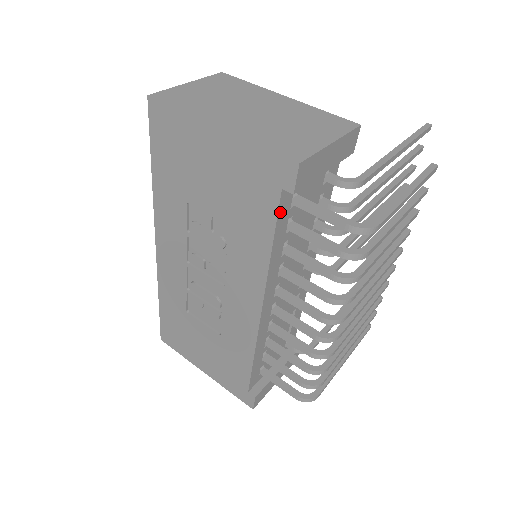
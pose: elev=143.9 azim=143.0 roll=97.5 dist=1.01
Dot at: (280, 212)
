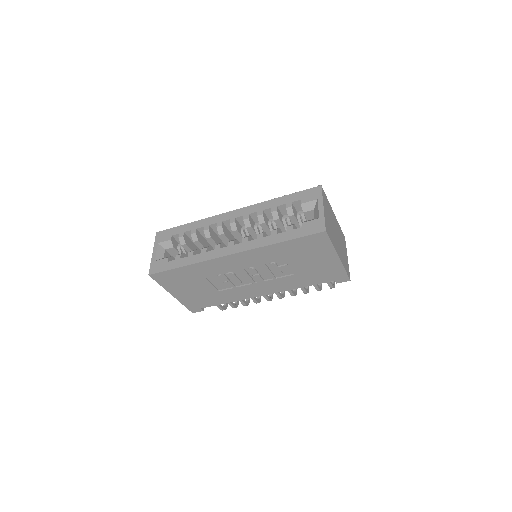
Dot at: (322, 282)
